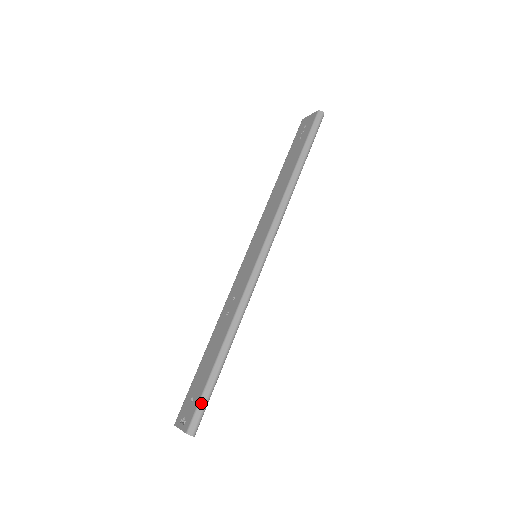
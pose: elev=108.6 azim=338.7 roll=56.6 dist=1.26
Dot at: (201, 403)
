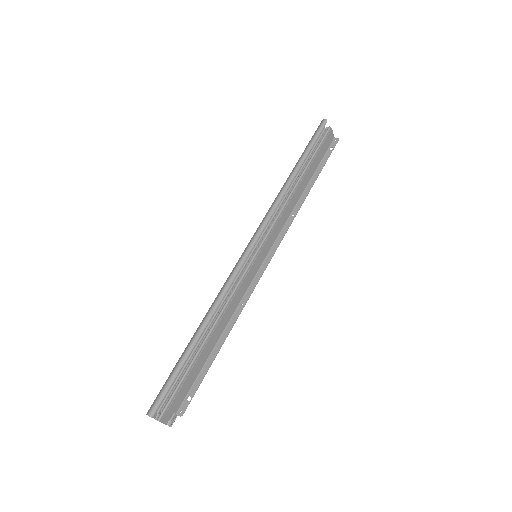
Dot at: (164, 384)
